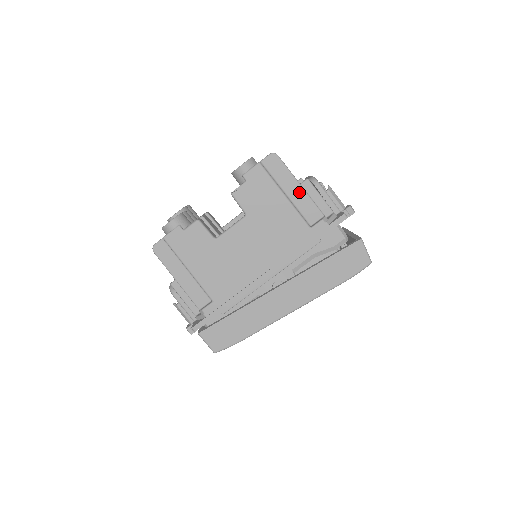
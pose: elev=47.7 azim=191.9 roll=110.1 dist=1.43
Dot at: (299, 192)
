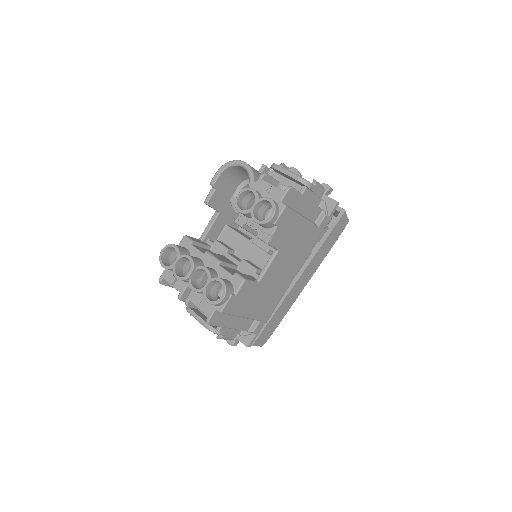
Dot at: (307, 205)
